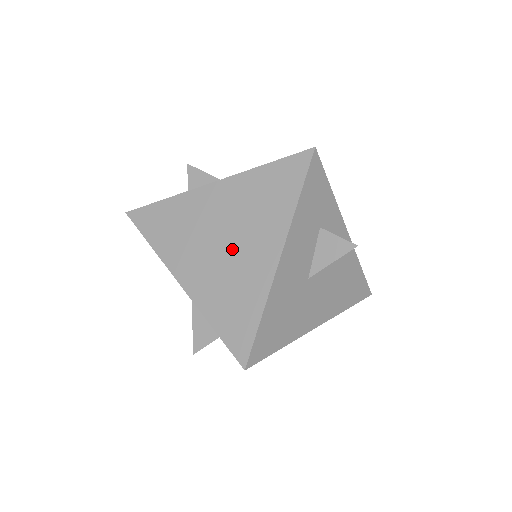
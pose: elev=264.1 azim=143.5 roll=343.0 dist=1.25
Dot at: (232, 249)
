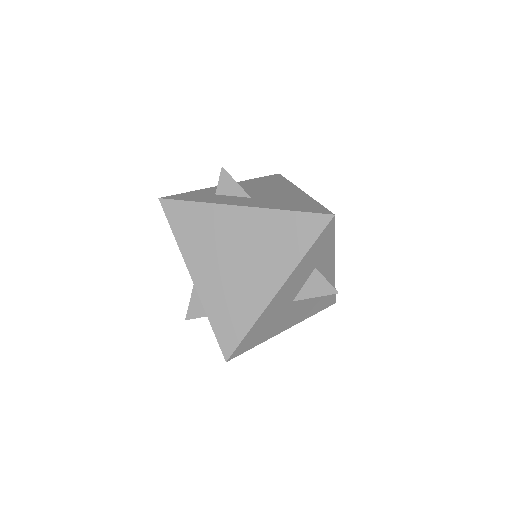
Dot at: (242, 269)
